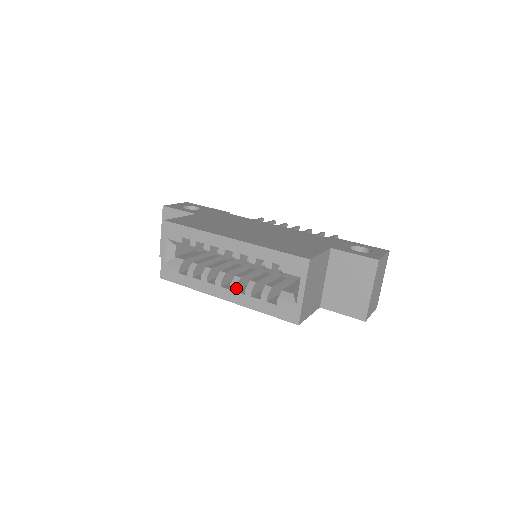
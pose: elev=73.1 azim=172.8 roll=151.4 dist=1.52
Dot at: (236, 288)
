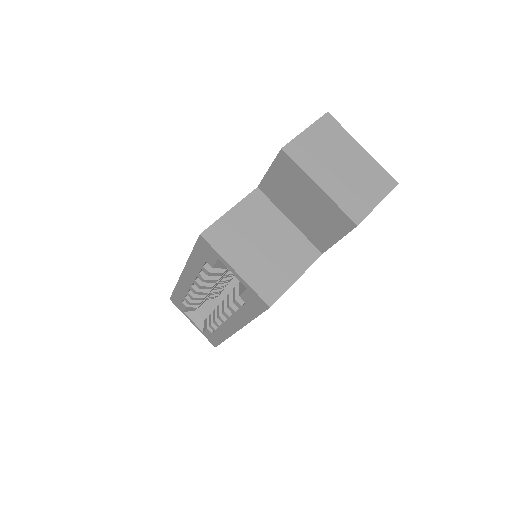
Dot at: (227, 313)
